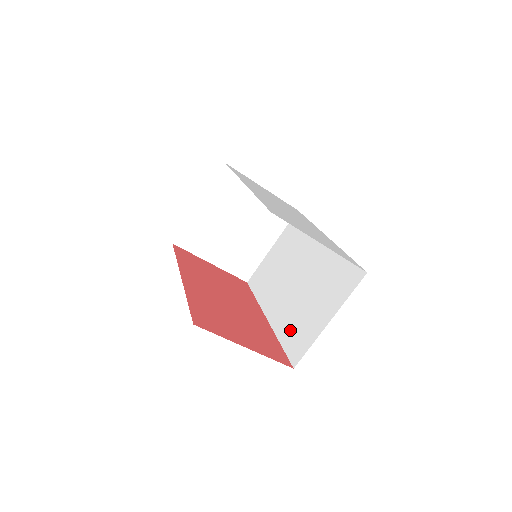
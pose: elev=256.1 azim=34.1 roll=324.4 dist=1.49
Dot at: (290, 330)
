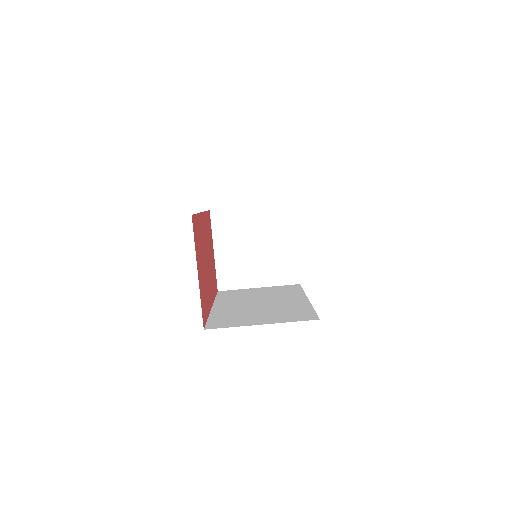
Dot at: (225, 316)
